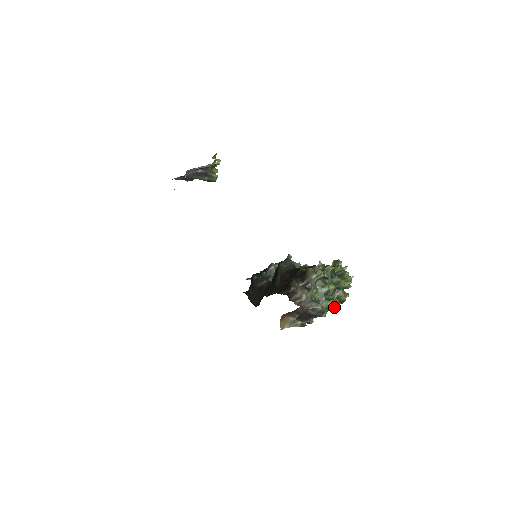
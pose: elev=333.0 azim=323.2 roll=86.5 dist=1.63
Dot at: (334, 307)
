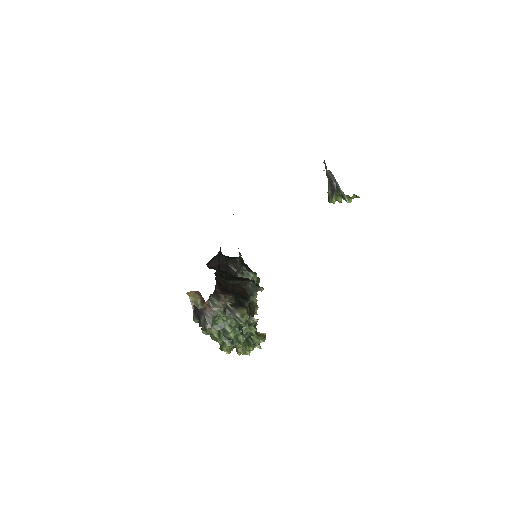
Dot at: occluded
